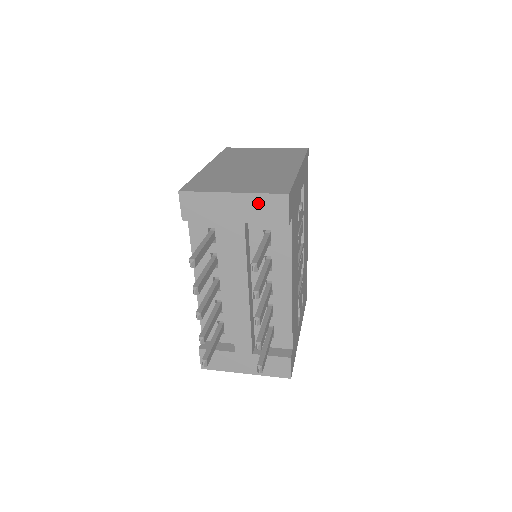
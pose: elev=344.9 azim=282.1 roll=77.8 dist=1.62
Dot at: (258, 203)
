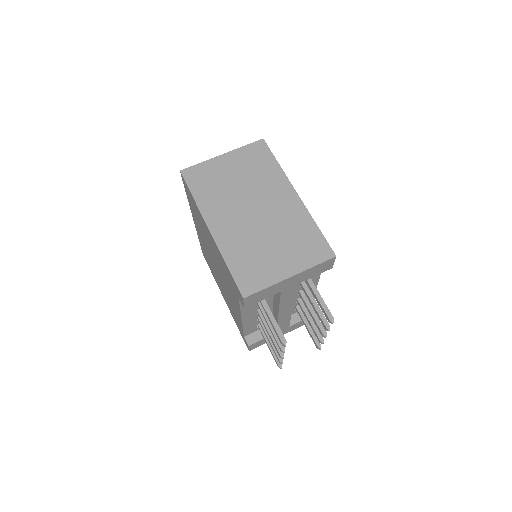
Dot at: (311, 271)
